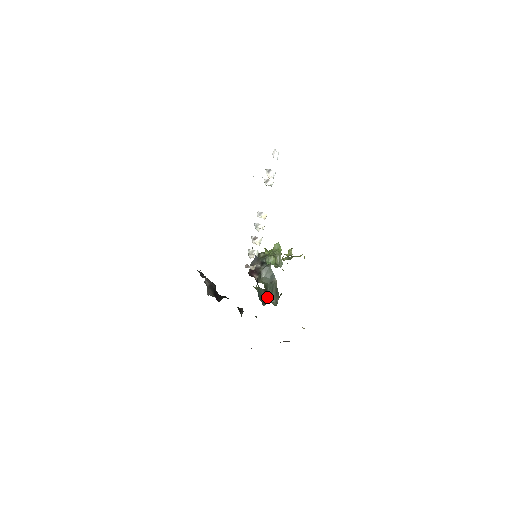
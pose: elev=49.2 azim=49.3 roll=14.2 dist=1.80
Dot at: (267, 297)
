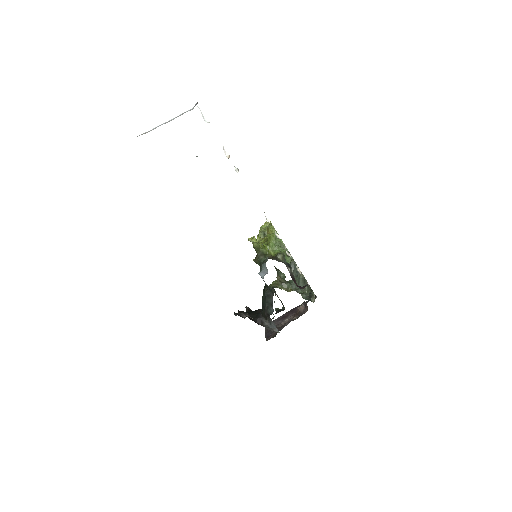
Dot at: (297, 290)
